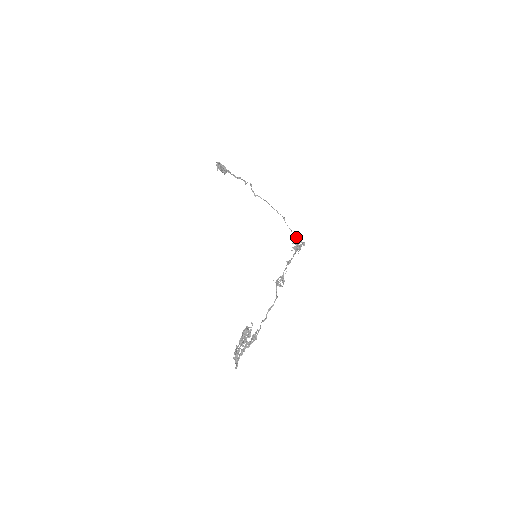
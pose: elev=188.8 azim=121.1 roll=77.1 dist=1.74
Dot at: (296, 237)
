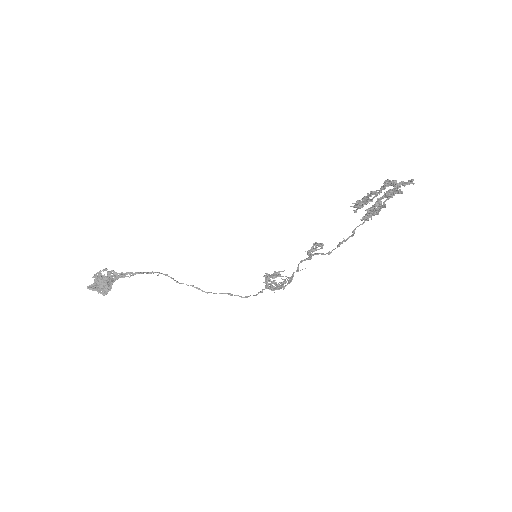
Dot at: (271, 274)
